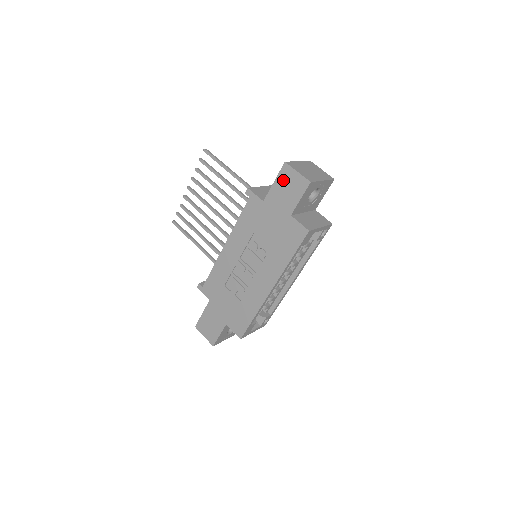
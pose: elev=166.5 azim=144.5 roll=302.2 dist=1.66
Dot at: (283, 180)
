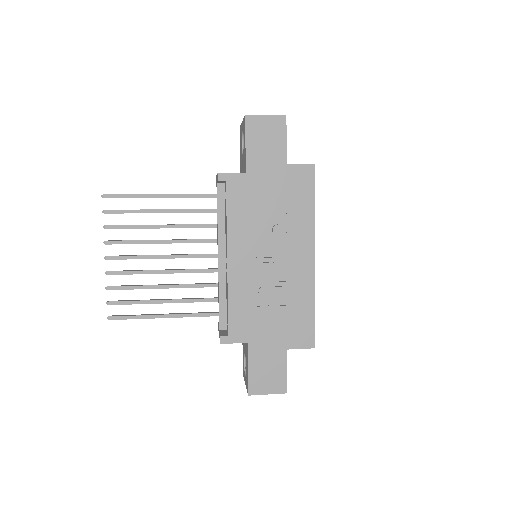
Dot at: (255, 134)
